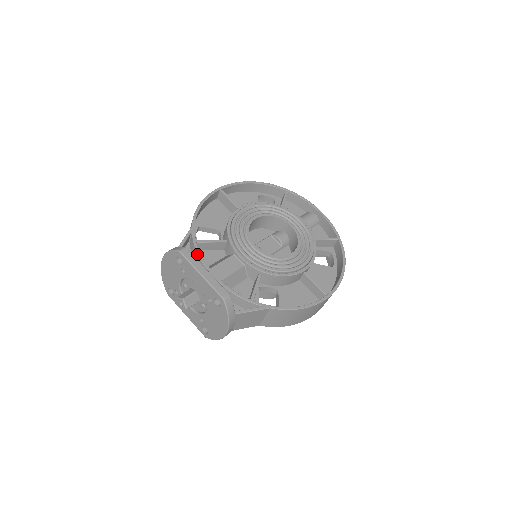
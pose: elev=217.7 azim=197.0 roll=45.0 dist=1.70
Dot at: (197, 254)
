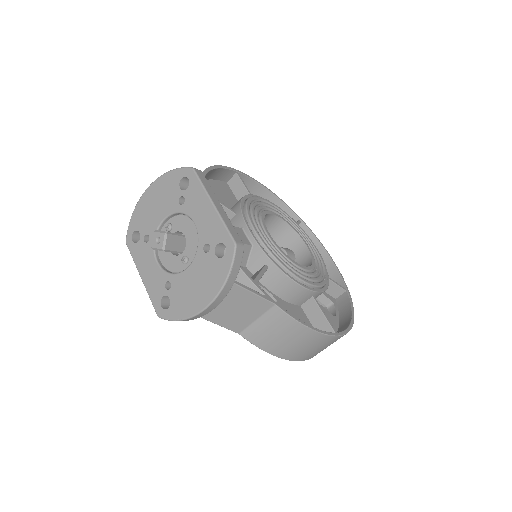
Dot at: occluded
